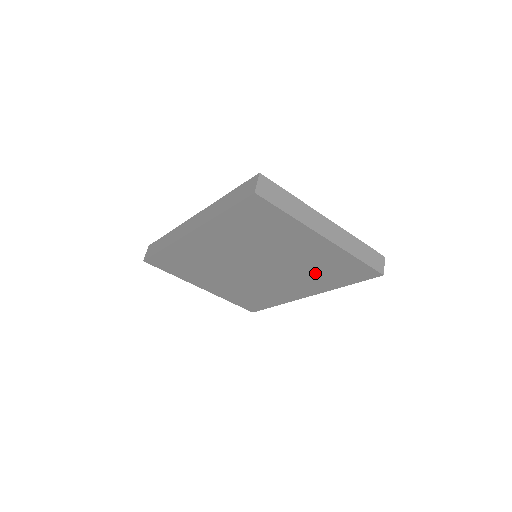
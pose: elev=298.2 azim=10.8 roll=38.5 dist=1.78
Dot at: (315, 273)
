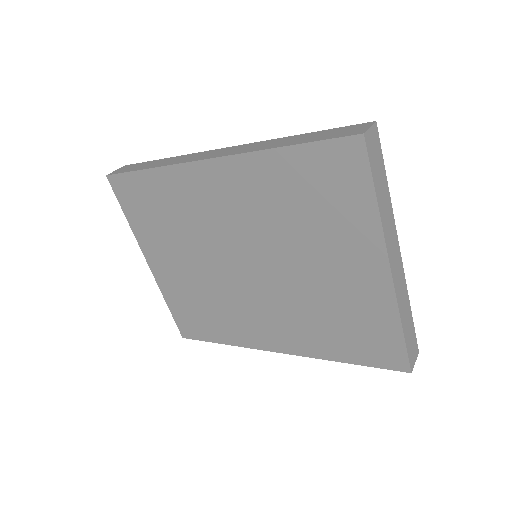
Dot at: (321, 320)
